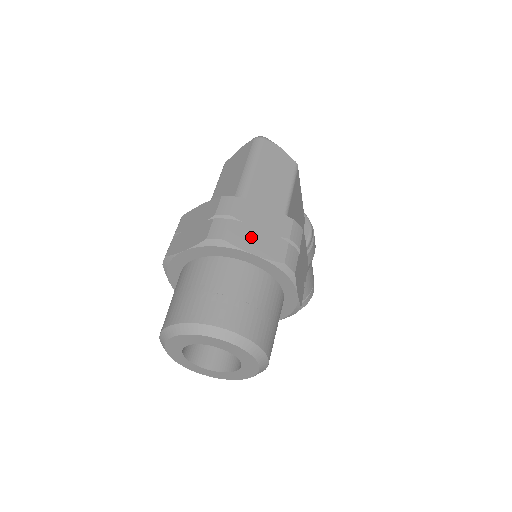
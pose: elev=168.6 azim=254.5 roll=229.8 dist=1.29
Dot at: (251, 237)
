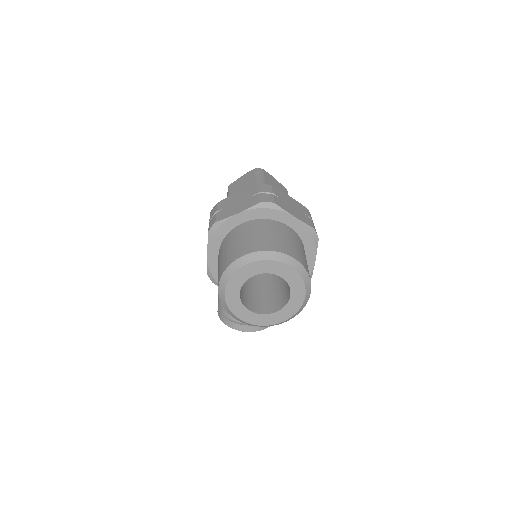
Dot at: (289, 208)
